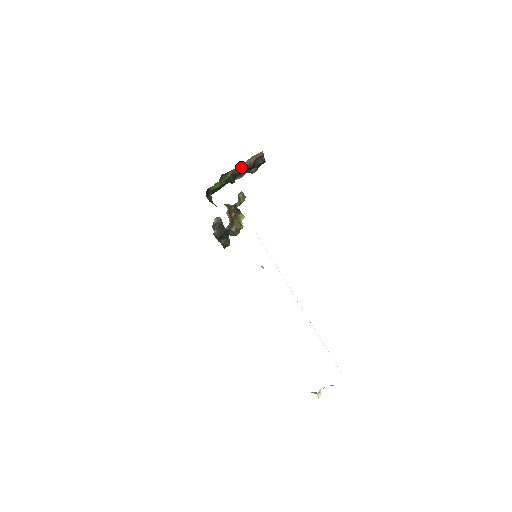
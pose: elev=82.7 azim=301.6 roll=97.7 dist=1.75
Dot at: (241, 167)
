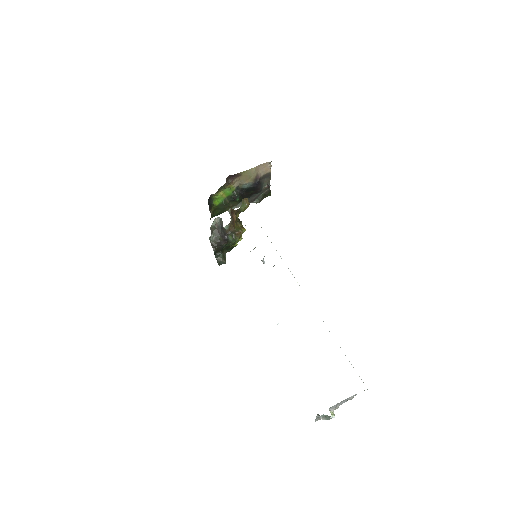
Dot at: (248, 175)
